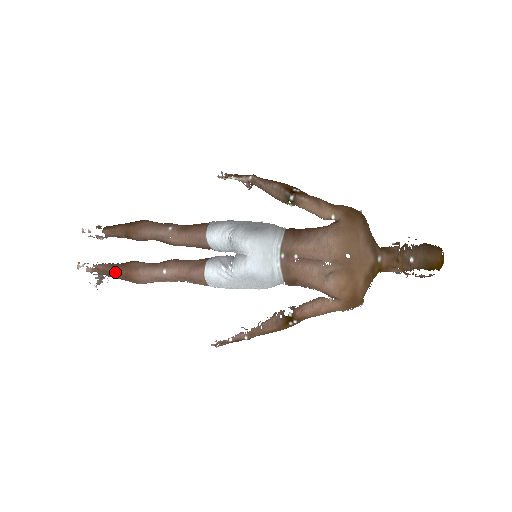
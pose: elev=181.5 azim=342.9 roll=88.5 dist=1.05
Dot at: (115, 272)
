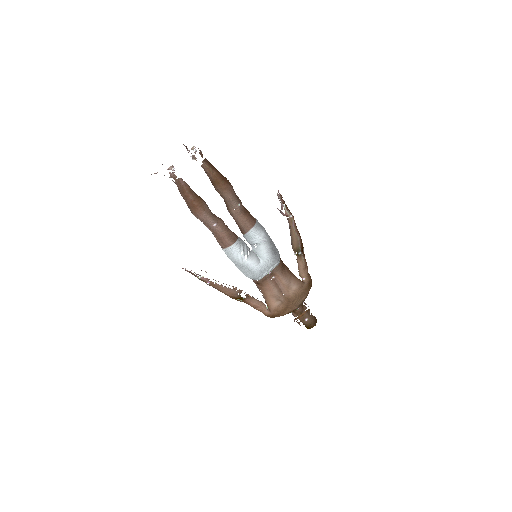
Dot at: (189, 196)
